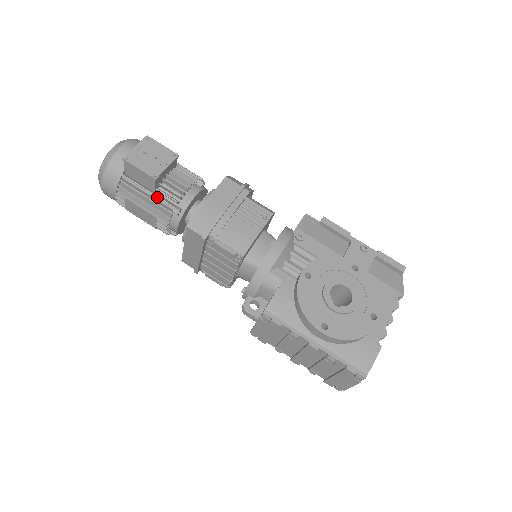
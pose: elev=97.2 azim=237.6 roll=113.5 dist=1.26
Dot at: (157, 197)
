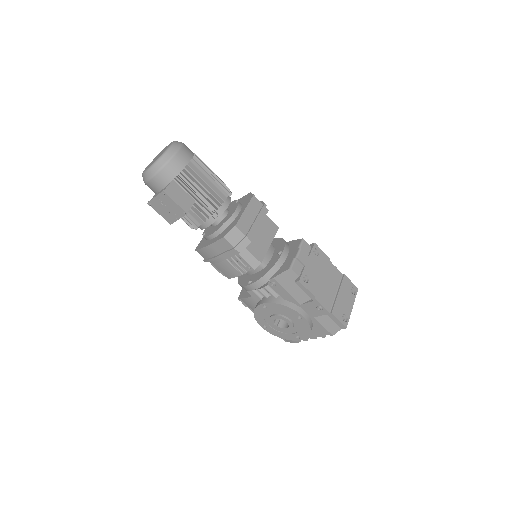
Dot at: occluded
